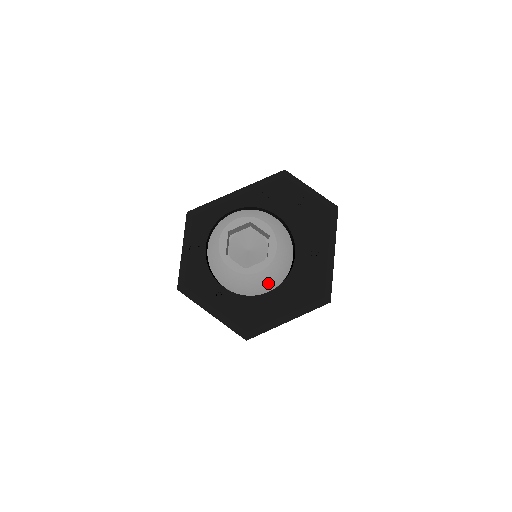
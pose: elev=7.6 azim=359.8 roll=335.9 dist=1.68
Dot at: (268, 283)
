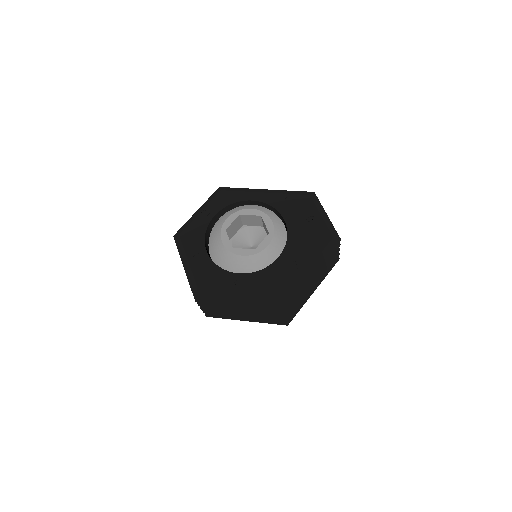
Dot at: (245, 271)
